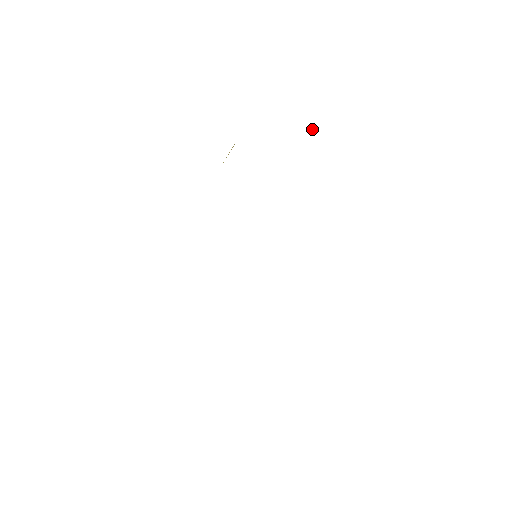
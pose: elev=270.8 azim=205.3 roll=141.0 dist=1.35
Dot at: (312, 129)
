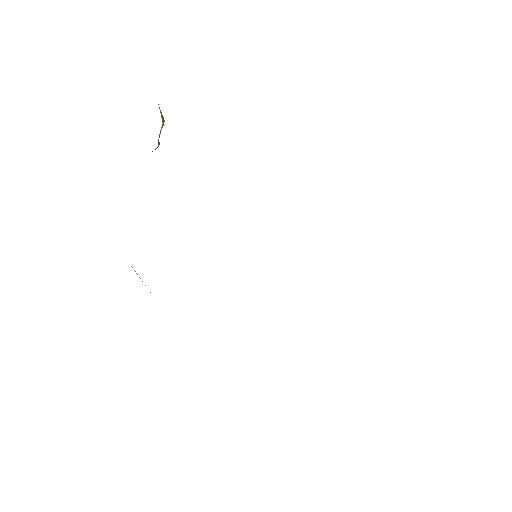
Dot at: occluded
